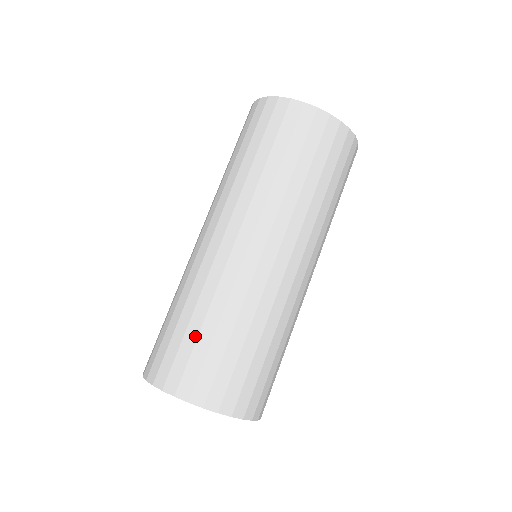
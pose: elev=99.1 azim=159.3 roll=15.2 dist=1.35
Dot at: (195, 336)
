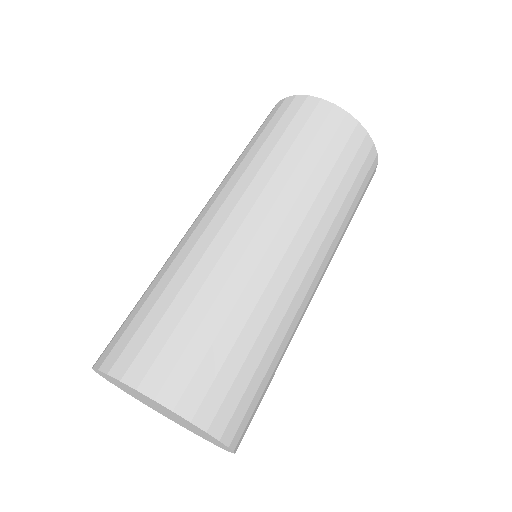
Dot at: (178, 317)
